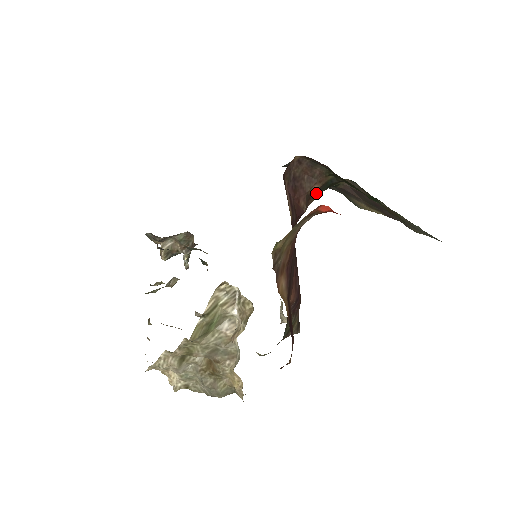
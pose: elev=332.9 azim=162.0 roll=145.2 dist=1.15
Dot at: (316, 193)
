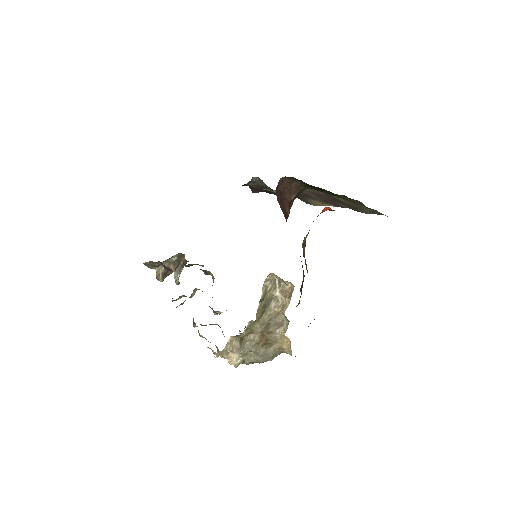
Dot at: (293, 201)
